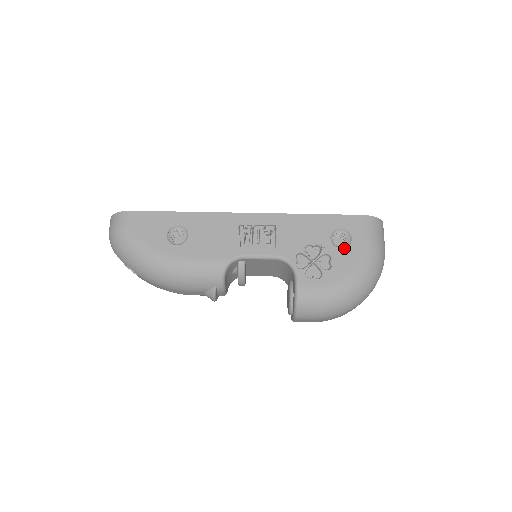
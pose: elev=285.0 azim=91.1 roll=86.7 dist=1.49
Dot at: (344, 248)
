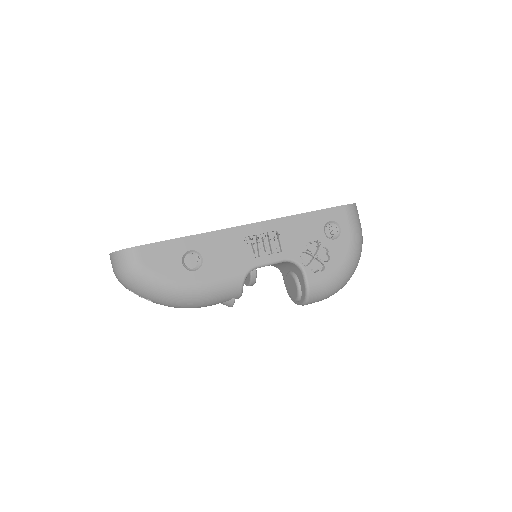
Dot at: (336, 239)
